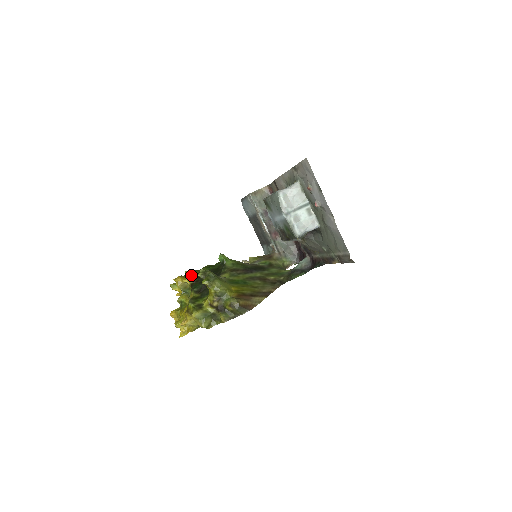
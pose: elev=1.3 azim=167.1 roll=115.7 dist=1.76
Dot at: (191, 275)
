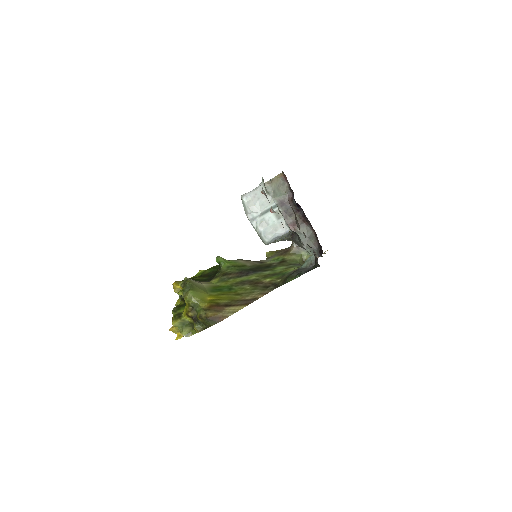
Dot at: occluded
